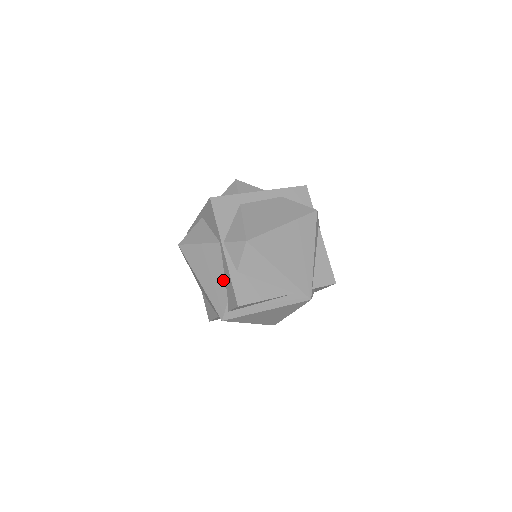
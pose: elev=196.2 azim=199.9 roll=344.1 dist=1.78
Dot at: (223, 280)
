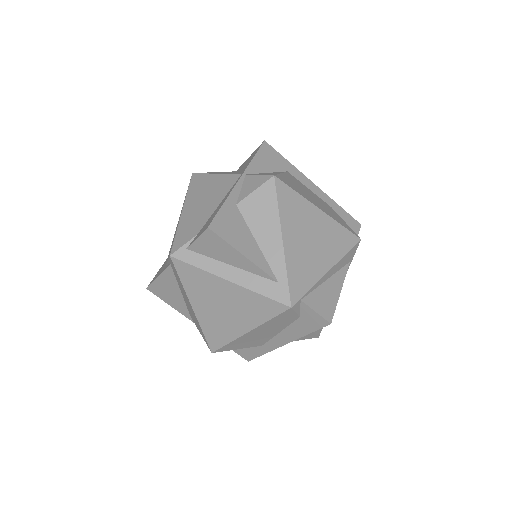
Dot at: (212, 211)
